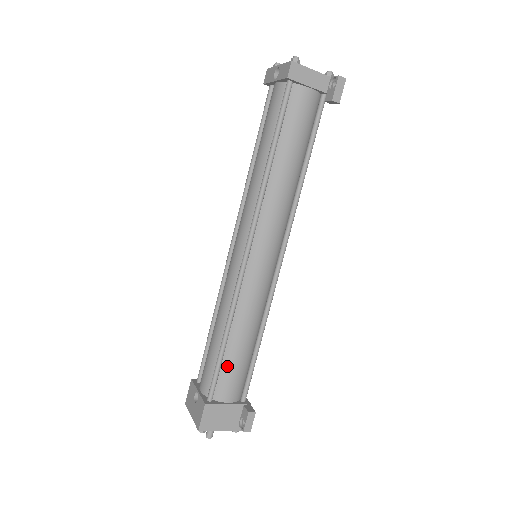
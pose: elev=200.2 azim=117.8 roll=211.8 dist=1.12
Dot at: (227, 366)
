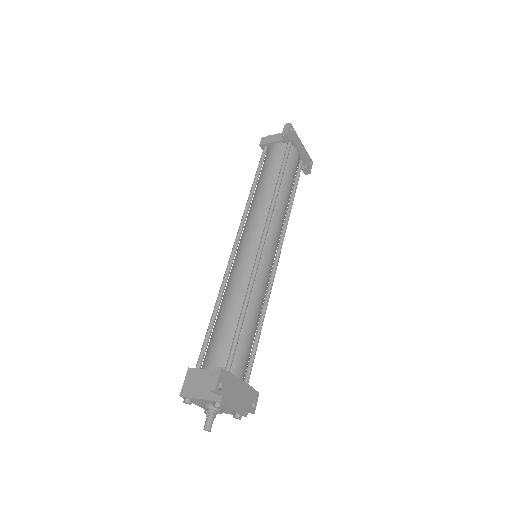
Dot at: (214, 335)
